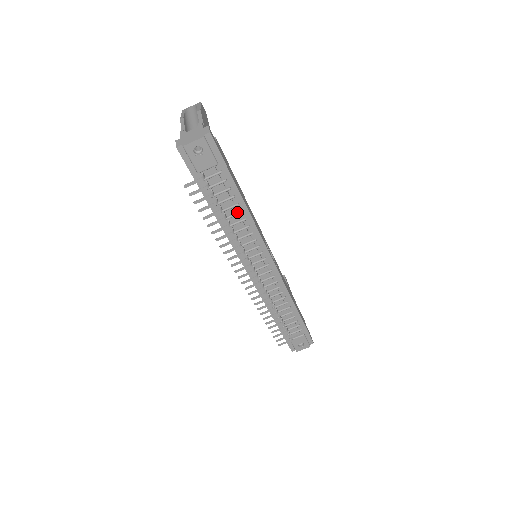
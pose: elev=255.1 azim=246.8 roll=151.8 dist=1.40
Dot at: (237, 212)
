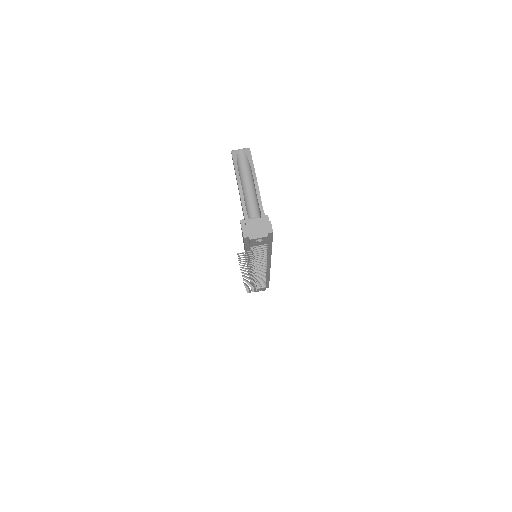
Dot at: (263, 255)
